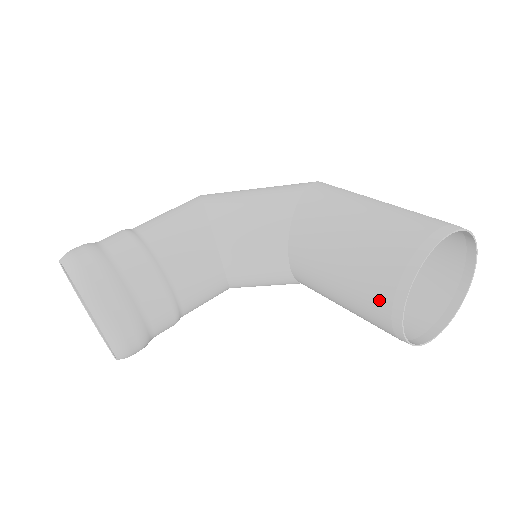
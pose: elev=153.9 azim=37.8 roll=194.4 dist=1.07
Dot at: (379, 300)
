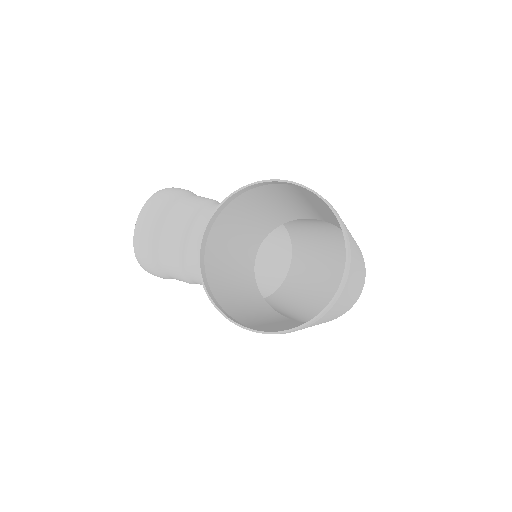
Dot at: (218, 225)
